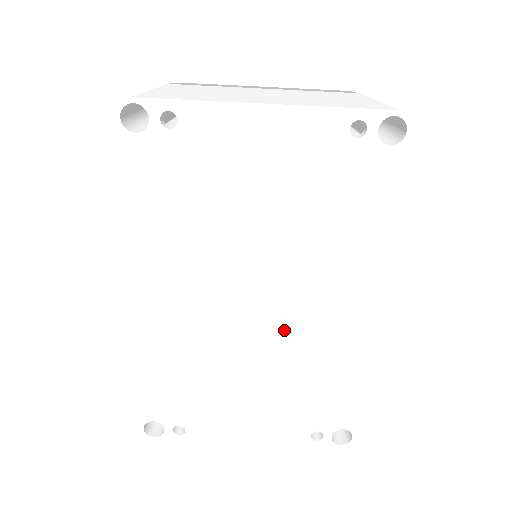
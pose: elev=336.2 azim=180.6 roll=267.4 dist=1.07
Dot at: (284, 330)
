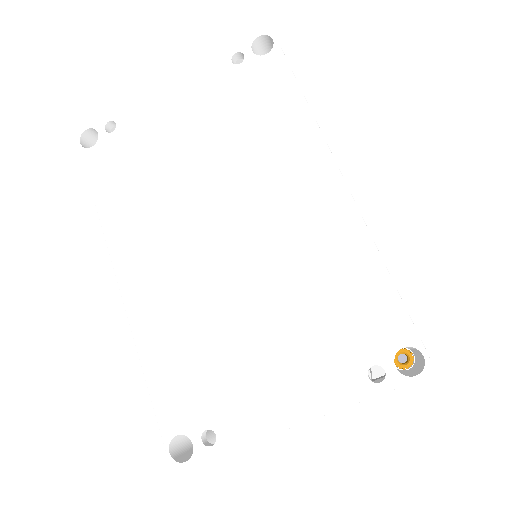
Dot at: (264, 247)
